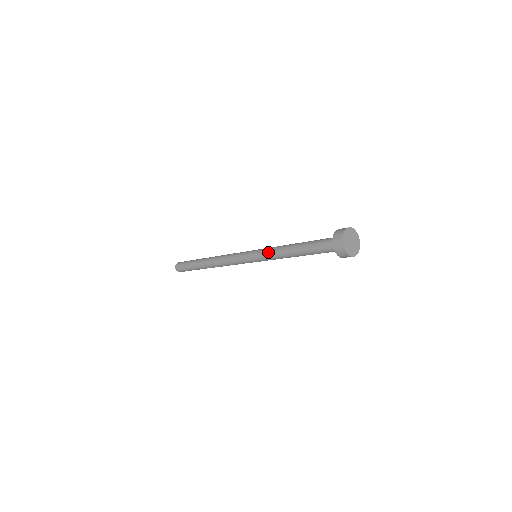
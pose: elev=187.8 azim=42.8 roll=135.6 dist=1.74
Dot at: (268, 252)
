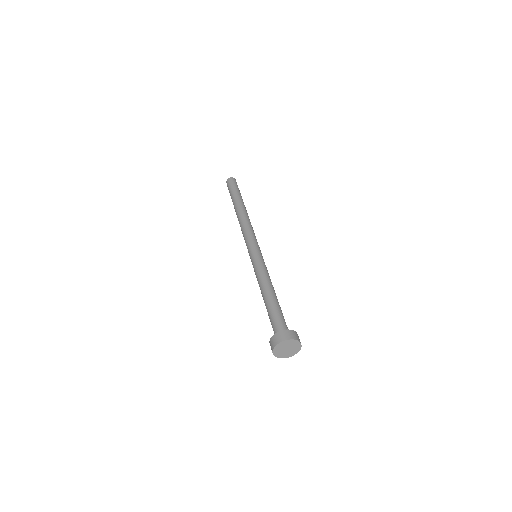
Dot at: occluded
